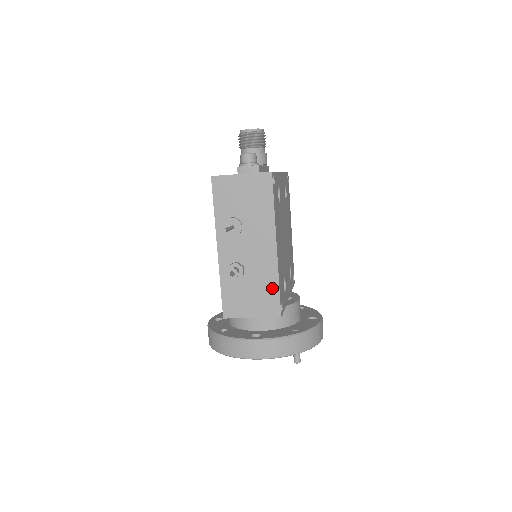
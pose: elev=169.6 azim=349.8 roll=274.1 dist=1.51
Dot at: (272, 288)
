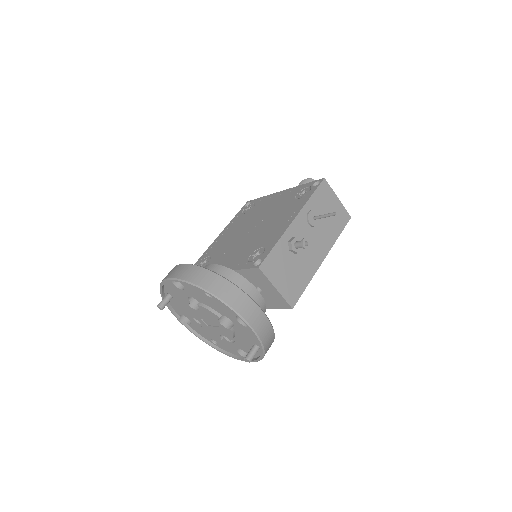
Dot at: (303, 282)
